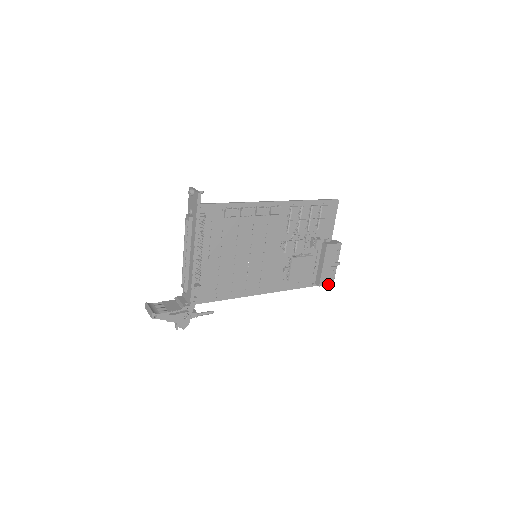
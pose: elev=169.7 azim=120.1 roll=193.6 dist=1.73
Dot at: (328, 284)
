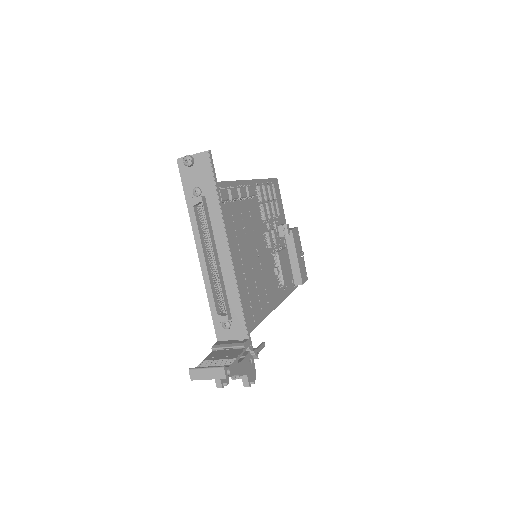
Dot at: (305, 280)
